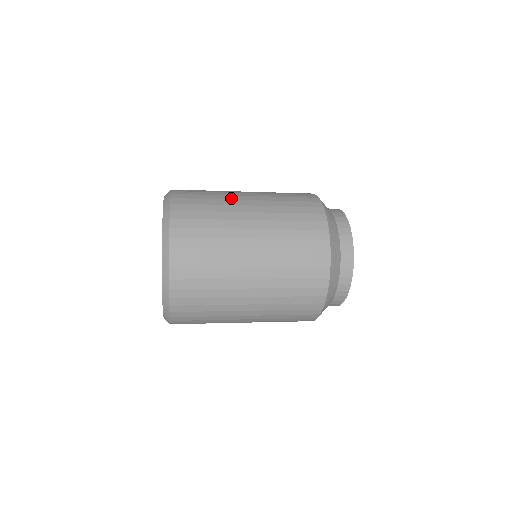
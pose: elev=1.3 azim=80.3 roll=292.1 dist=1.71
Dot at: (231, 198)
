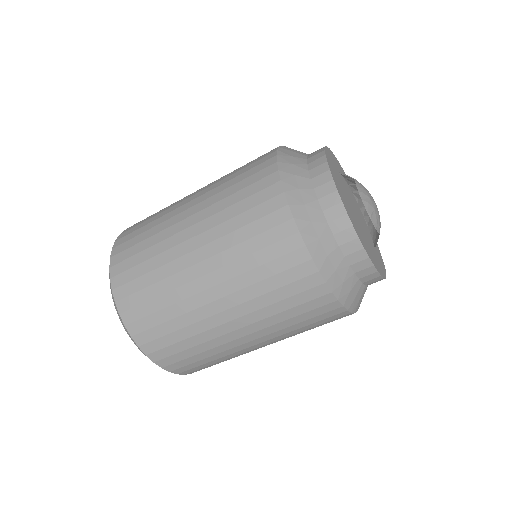
Dot at: (173, 209)
